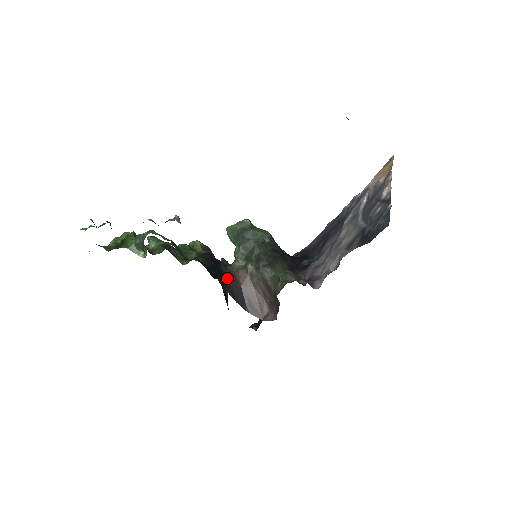
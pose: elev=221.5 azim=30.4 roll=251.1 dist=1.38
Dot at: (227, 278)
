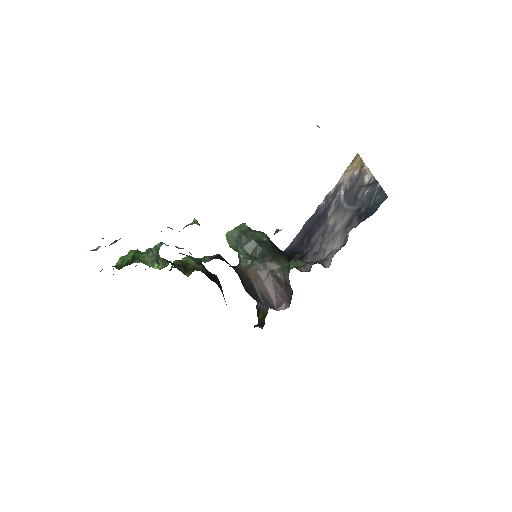
Dot at: (240, 276)
